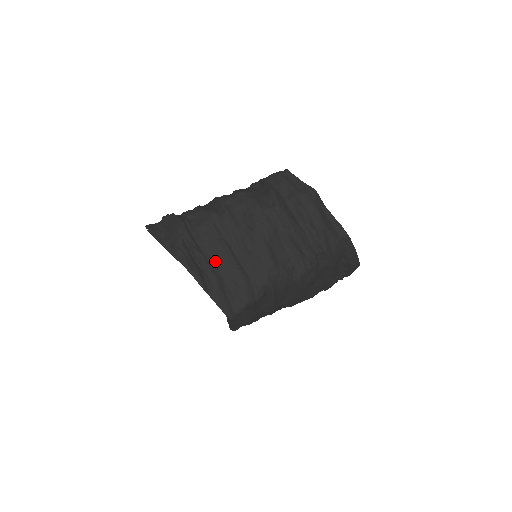
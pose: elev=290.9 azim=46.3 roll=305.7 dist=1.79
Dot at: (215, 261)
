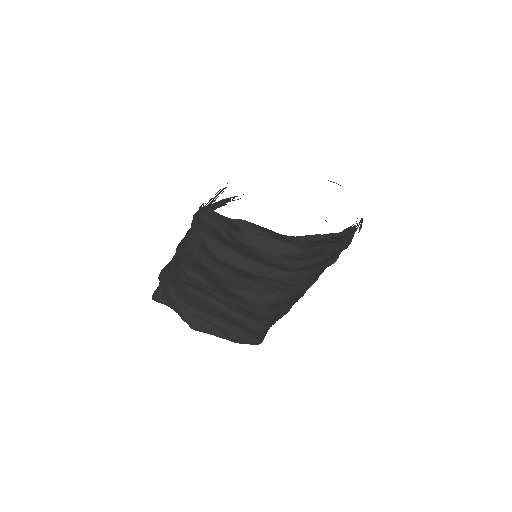
Dot at: (212, 315)
